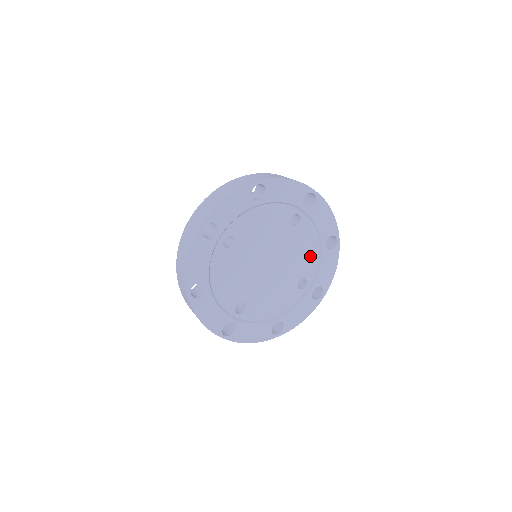
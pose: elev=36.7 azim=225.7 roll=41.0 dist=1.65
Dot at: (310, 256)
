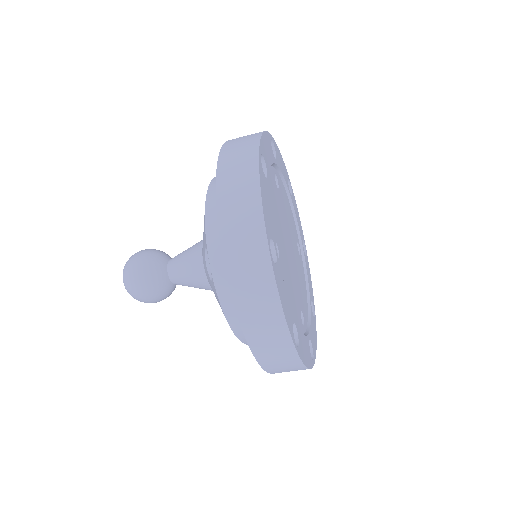
Dot at: (290, 214)
